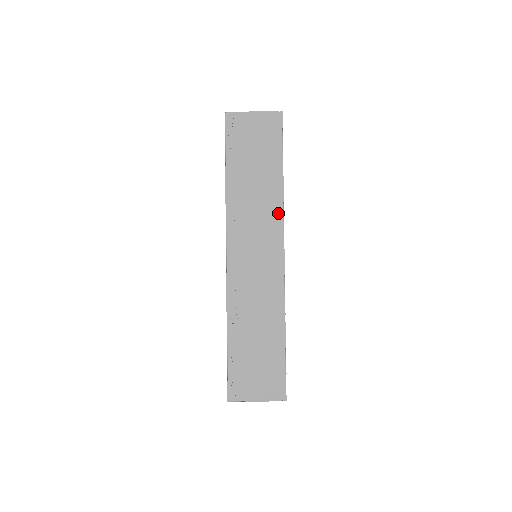
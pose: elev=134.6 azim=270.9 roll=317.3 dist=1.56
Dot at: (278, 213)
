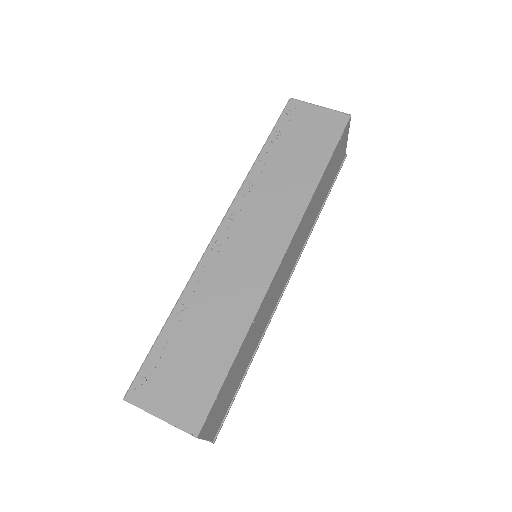
Dot at: (300, 206)
